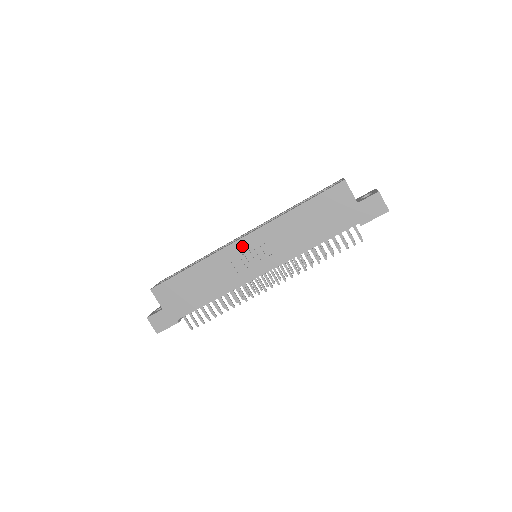
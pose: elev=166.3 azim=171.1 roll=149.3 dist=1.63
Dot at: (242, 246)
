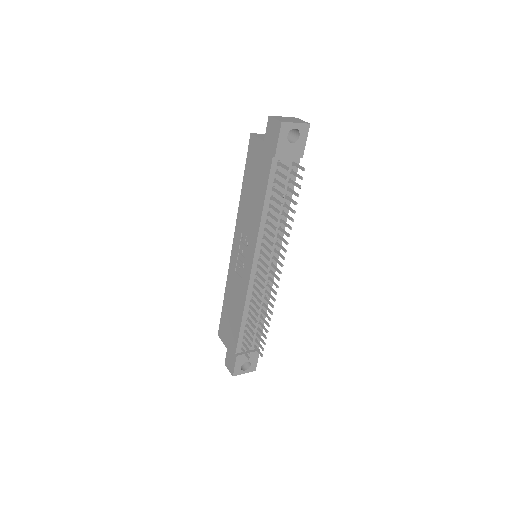
Dot at: (235, 252)
